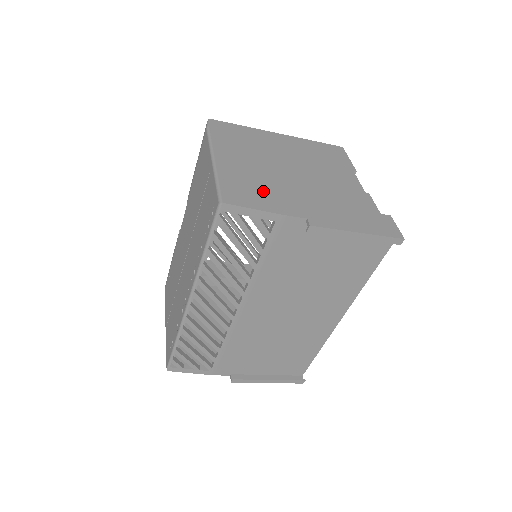
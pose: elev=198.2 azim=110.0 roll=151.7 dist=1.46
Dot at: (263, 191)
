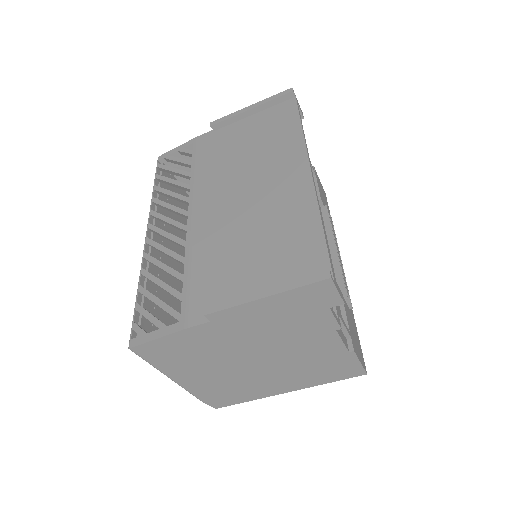
Dot at: occluded
